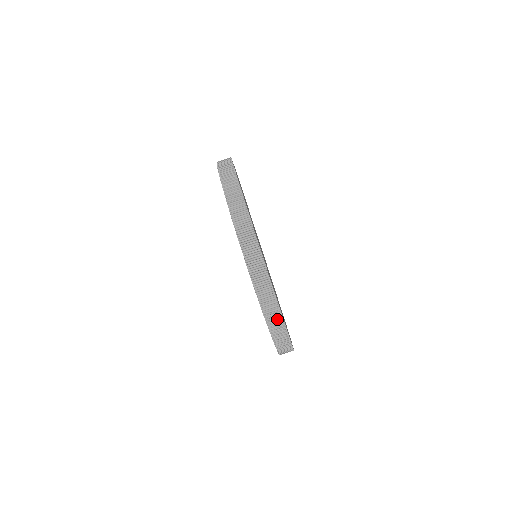
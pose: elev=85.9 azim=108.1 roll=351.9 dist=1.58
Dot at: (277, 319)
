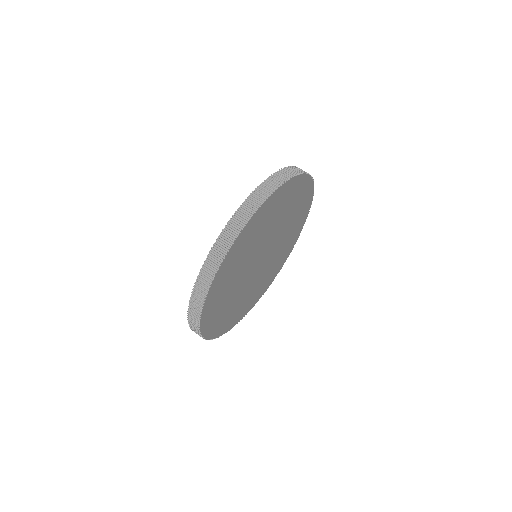
Dot at: (268, 191)
